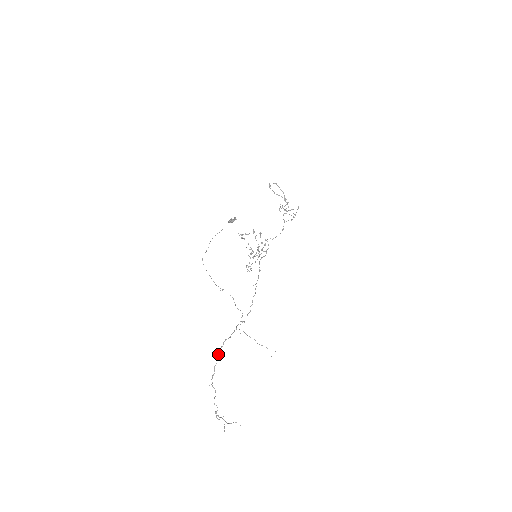
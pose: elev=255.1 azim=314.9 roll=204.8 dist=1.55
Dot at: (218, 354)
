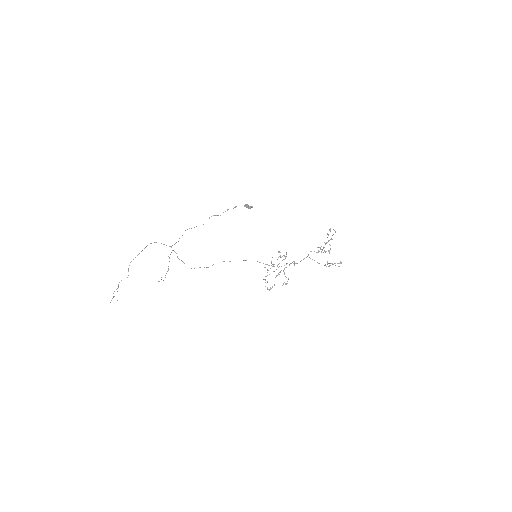
Dot at: occluded
